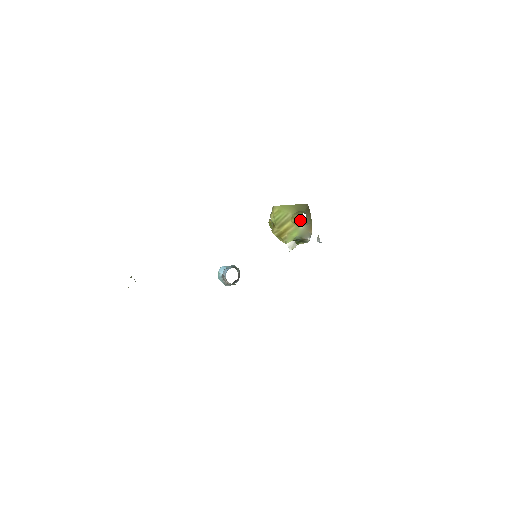
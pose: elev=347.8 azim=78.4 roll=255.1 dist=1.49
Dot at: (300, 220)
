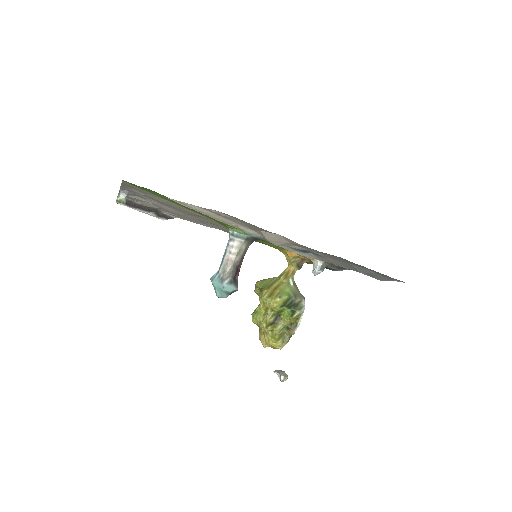
Dot at: (289, 271)
